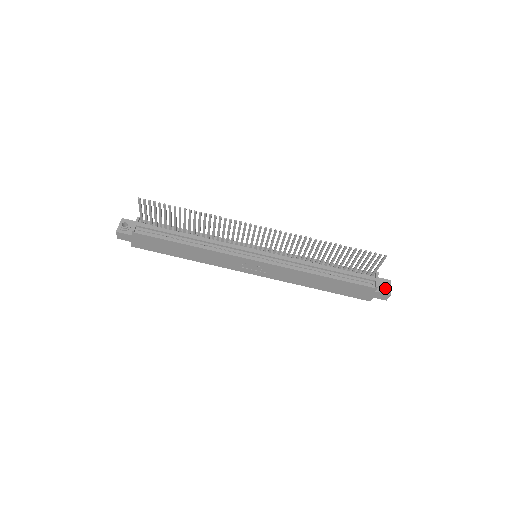
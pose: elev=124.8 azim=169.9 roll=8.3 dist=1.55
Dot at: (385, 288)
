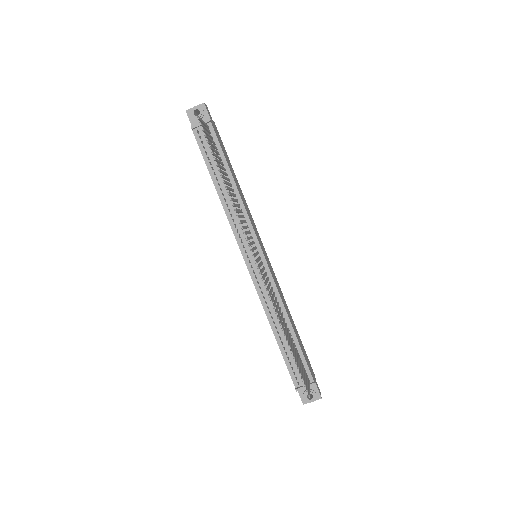
Dot at: (305, 397)
